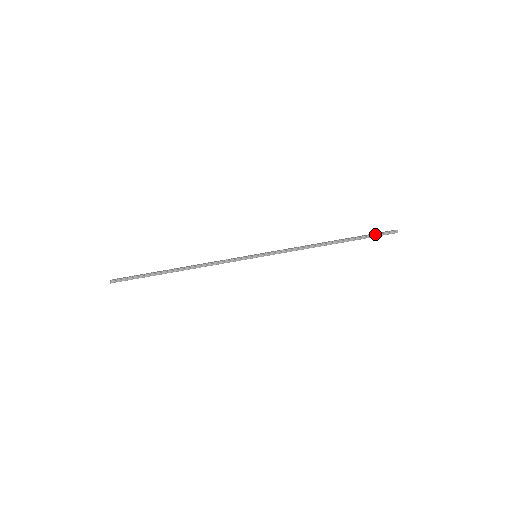
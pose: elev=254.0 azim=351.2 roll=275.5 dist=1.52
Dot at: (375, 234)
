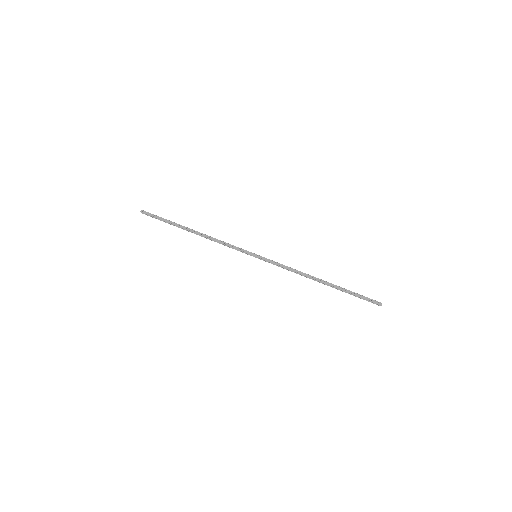
Dot at: (360, 298)
